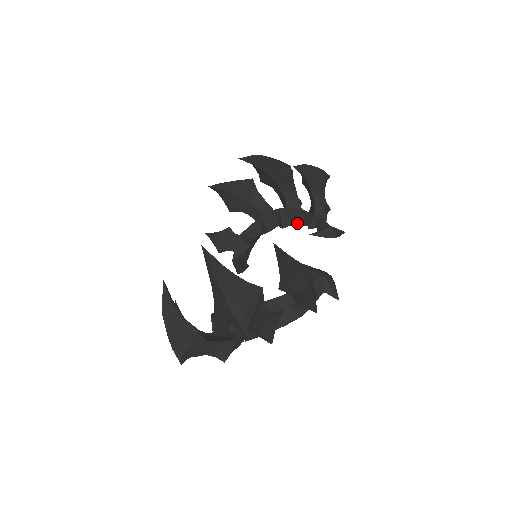
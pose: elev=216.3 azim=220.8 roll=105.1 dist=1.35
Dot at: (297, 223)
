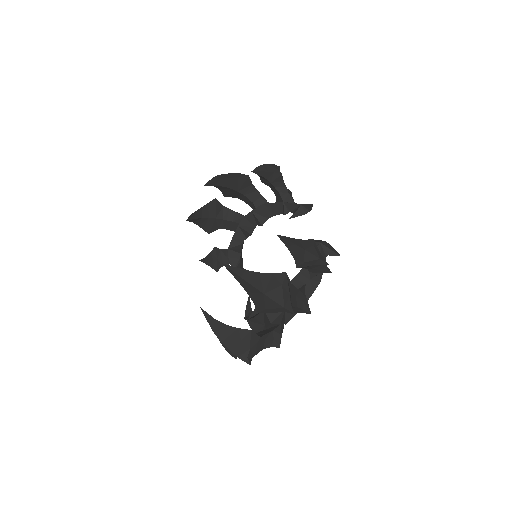
Dot at: (272, 216)
